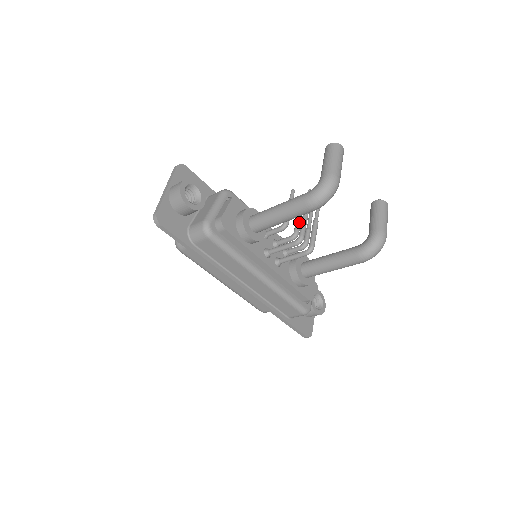
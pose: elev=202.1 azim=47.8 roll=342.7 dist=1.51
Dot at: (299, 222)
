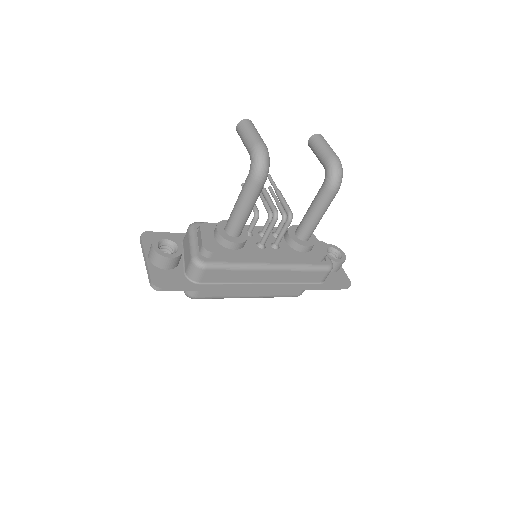
Dot at: (266, 203)
